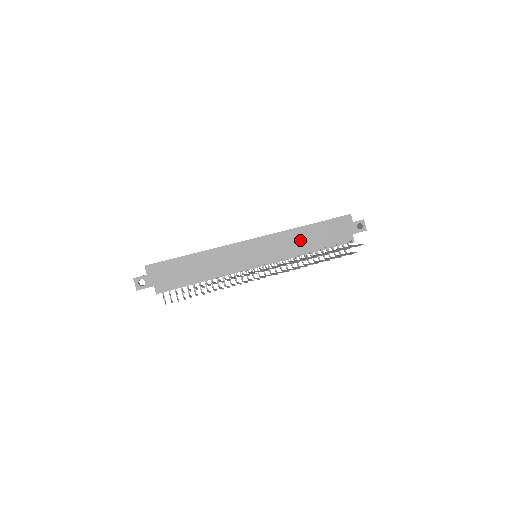
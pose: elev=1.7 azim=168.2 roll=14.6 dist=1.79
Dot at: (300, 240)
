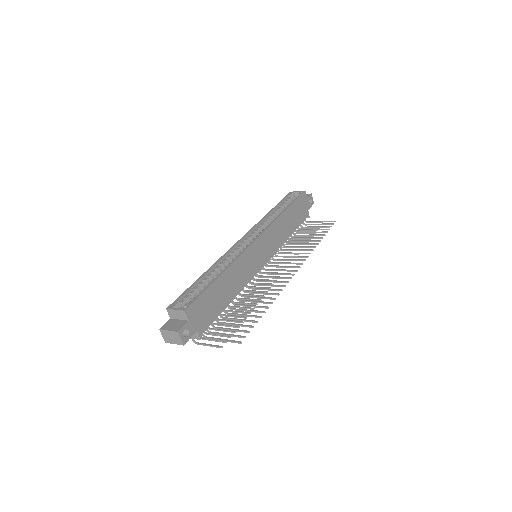
Dot at: (283, 228)
